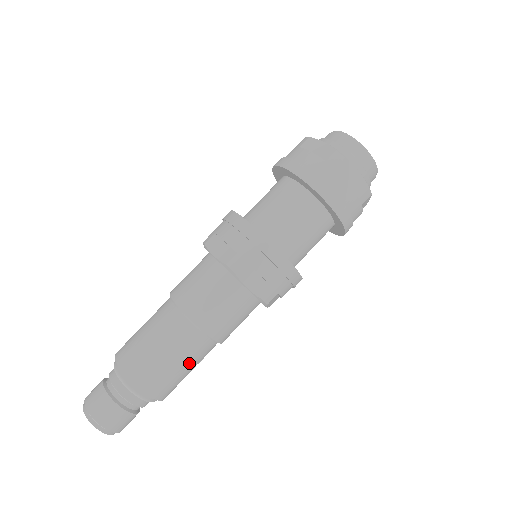
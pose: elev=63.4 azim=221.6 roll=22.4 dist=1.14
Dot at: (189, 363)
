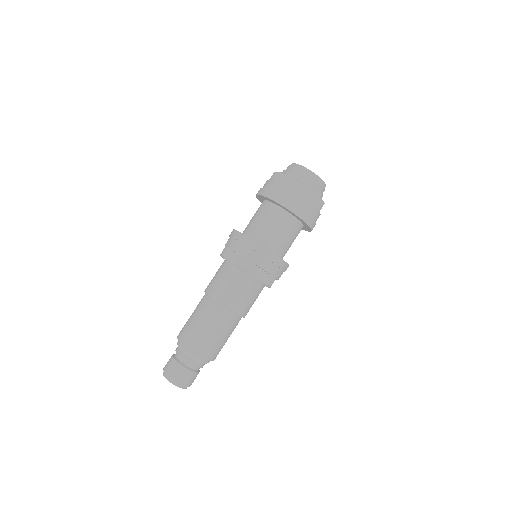
Dot at: (227, 334)
